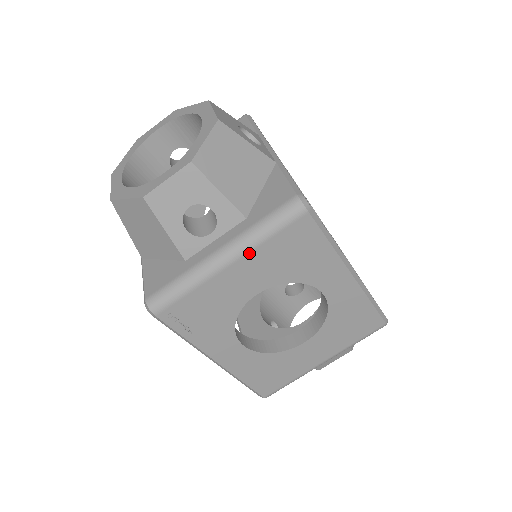
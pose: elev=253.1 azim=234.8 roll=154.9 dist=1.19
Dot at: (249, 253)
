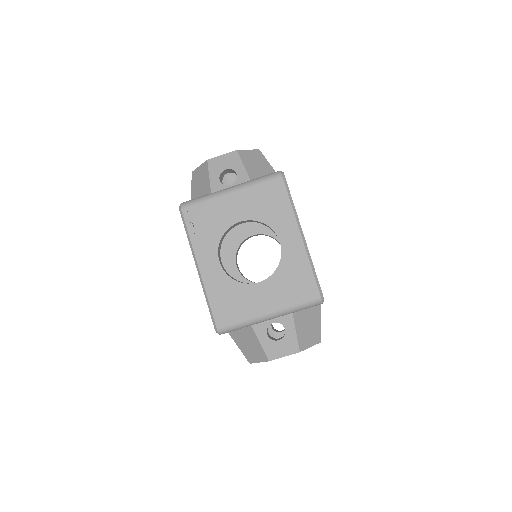
Dot at: (244, 190)
